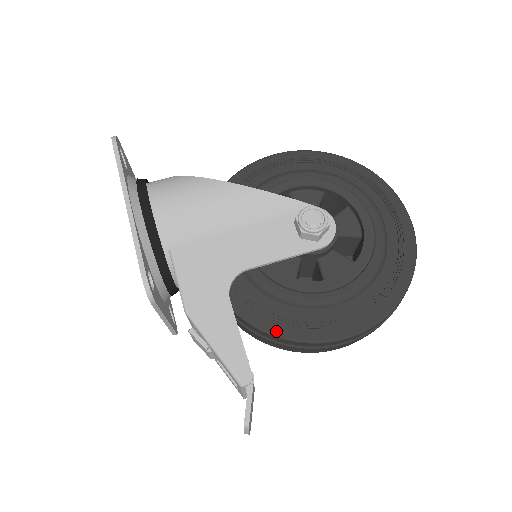
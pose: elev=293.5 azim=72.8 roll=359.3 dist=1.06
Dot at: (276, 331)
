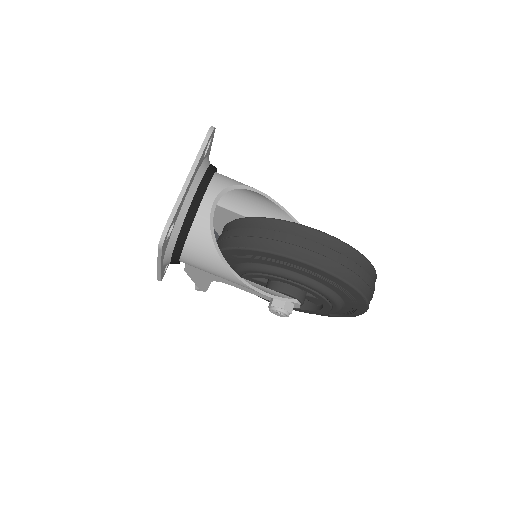
Dot at: occluded
